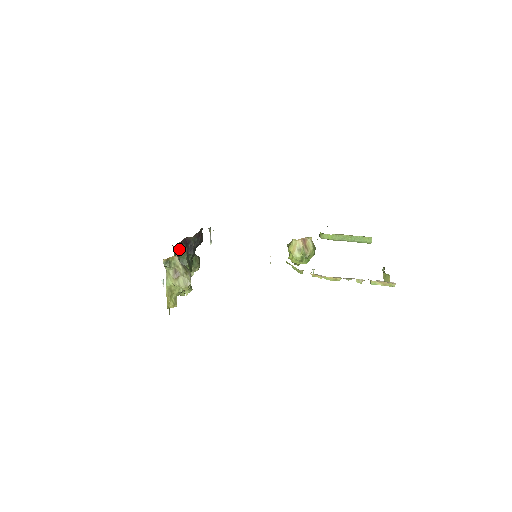
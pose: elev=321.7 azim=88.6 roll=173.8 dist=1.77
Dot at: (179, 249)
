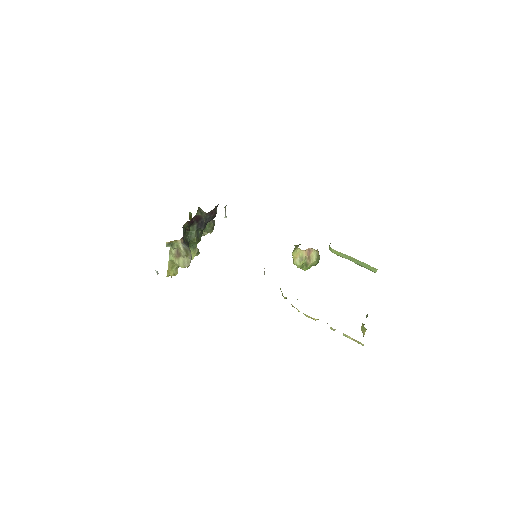
Dot at: (188, 226)
